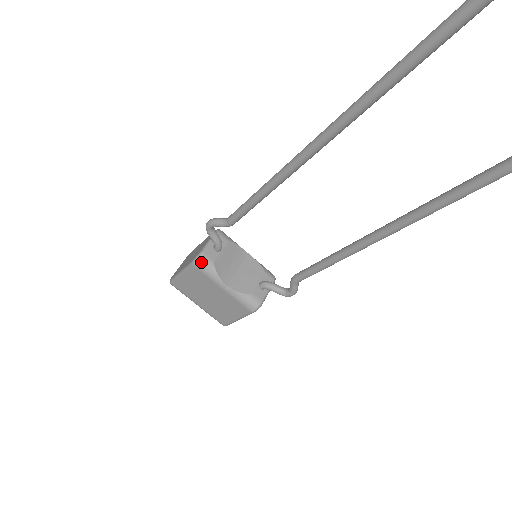
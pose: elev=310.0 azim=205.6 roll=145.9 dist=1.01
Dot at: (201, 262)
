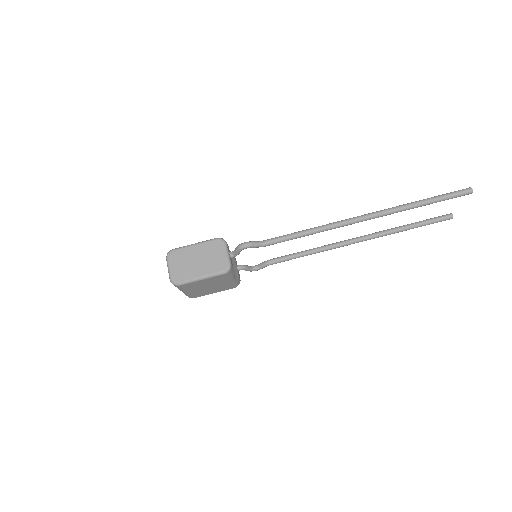
Dot at: (230, 271)
